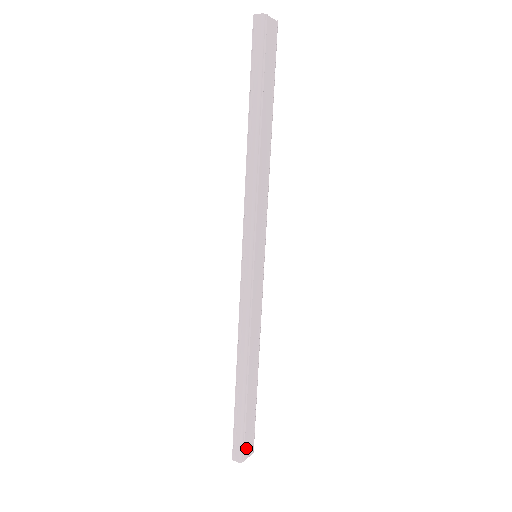
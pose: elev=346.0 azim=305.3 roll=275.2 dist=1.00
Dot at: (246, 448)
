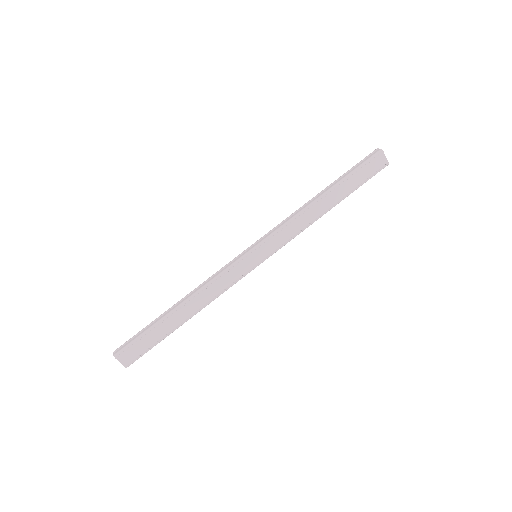
Dot at: (127, 354)
